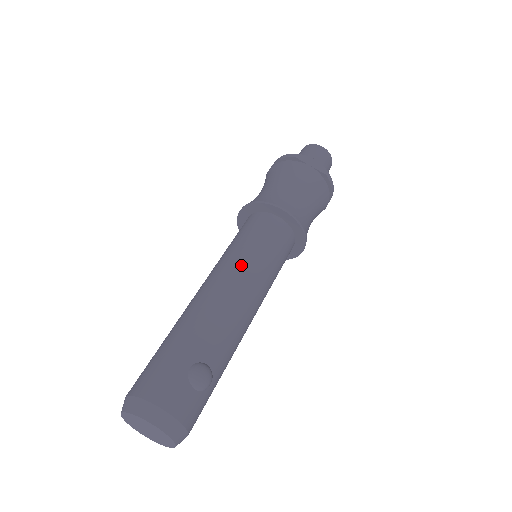
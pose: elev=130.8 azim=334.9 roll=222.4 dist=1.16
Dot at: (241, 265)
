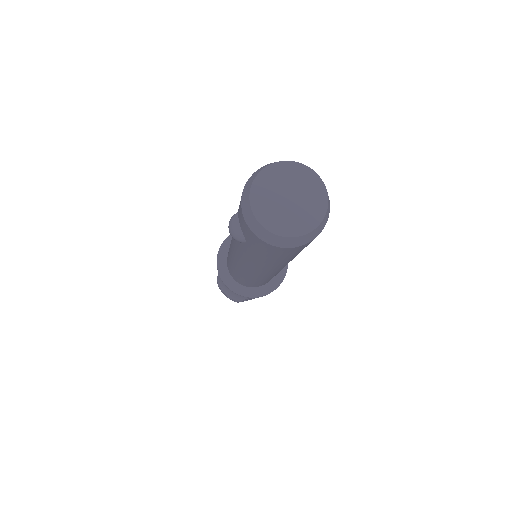
Dot at: occluded
